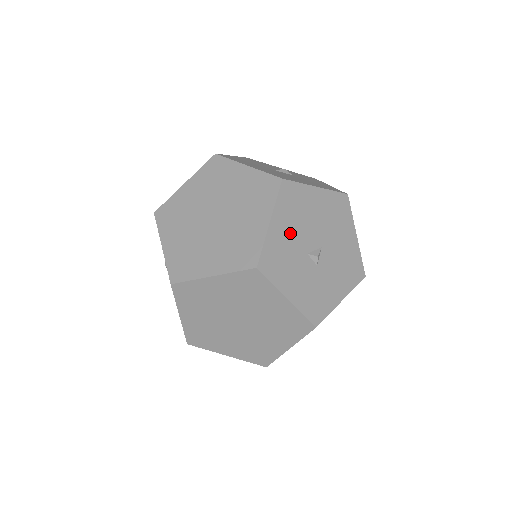
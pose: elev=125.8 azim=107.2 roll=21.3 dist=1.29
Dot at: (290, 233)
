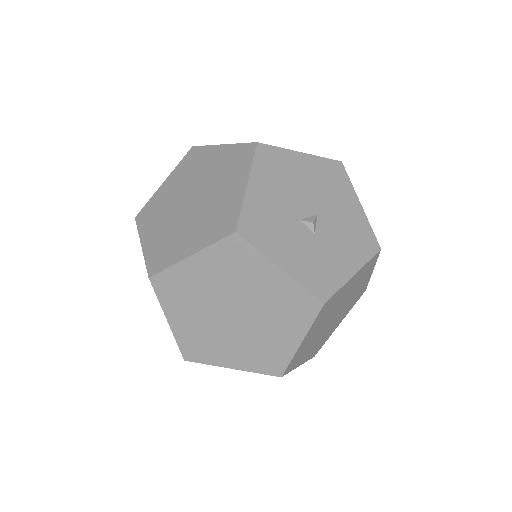
Dot at: (274, 197)
